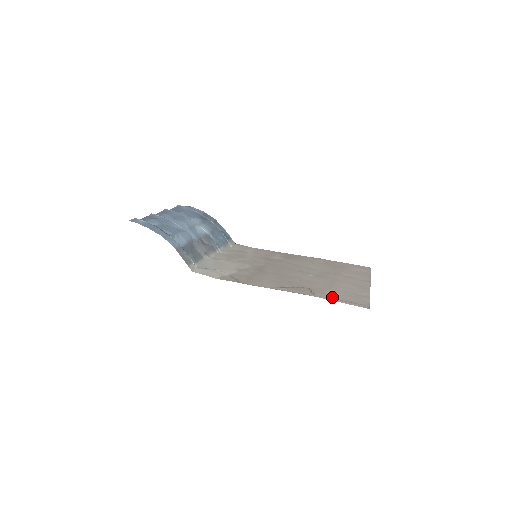
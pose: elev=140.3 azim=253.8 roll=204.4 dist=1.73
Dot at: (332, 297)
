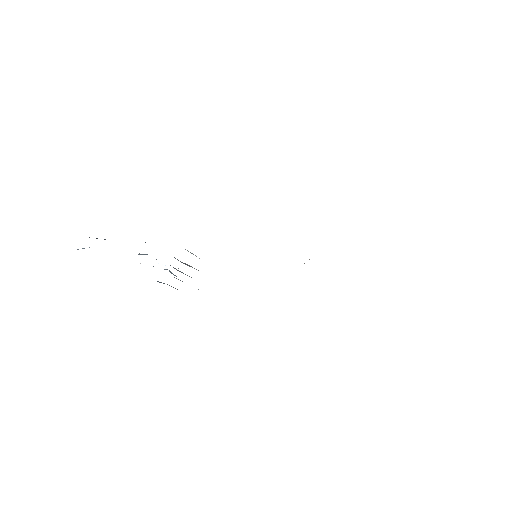
Dot at: occluded
